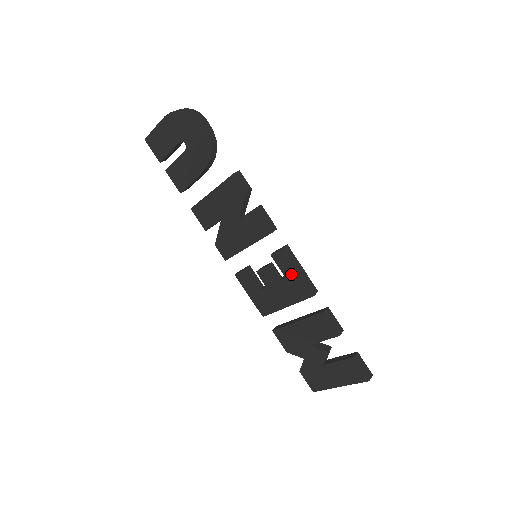
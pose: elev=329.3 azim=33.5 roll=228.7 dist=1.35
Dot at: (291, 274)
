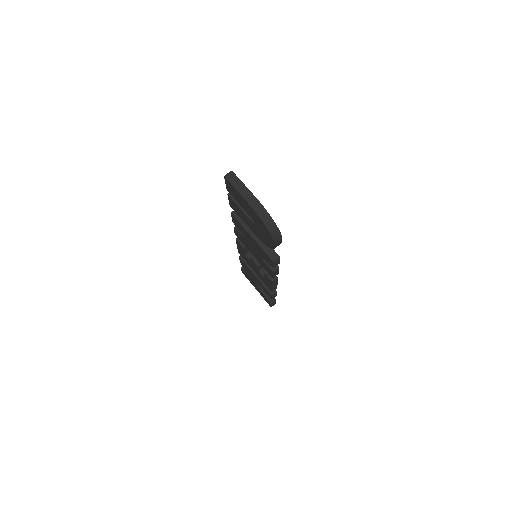
Dot at: (268, 282)
